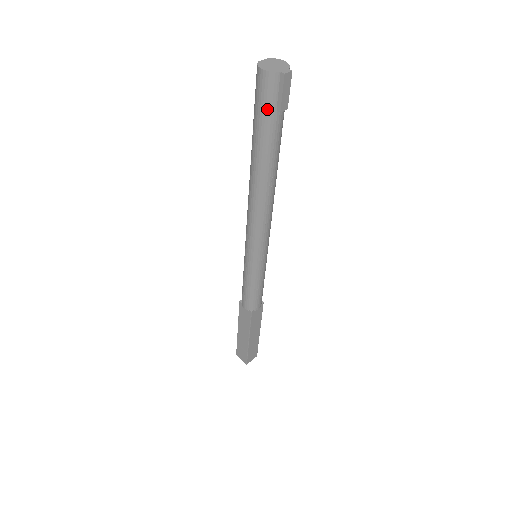
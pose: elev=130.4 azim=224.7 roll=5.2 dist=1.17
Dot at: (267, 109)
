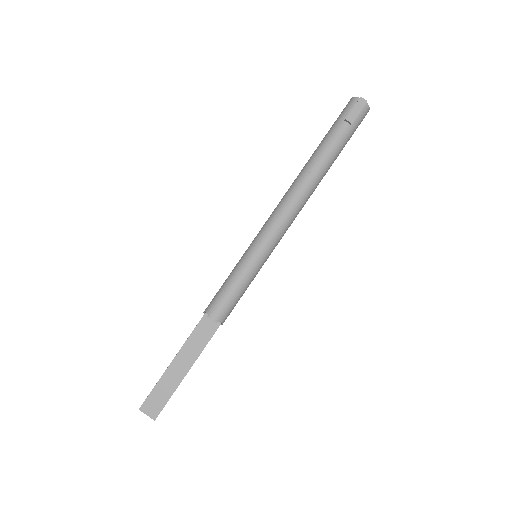
Dot at: (340, 118)
